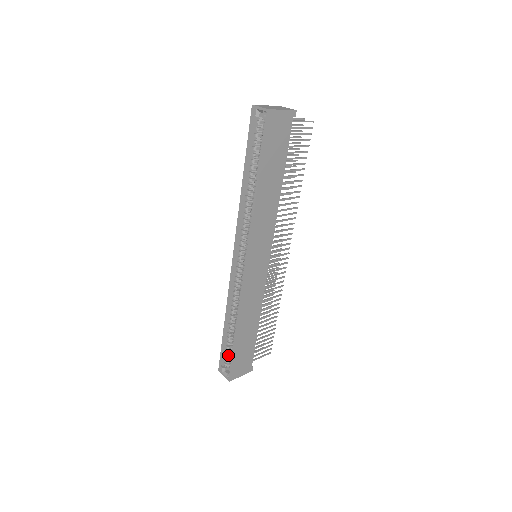
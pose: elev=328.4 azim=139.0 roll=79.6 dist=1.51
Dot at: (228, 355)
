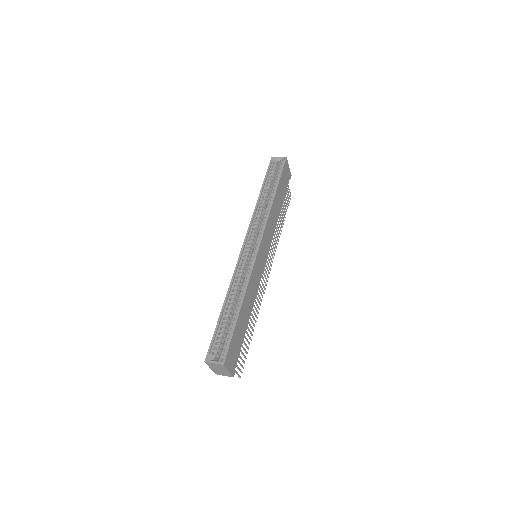
Dot at: (220, 341)
